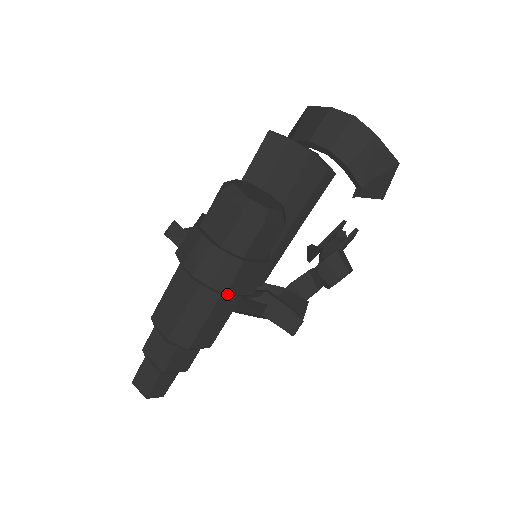
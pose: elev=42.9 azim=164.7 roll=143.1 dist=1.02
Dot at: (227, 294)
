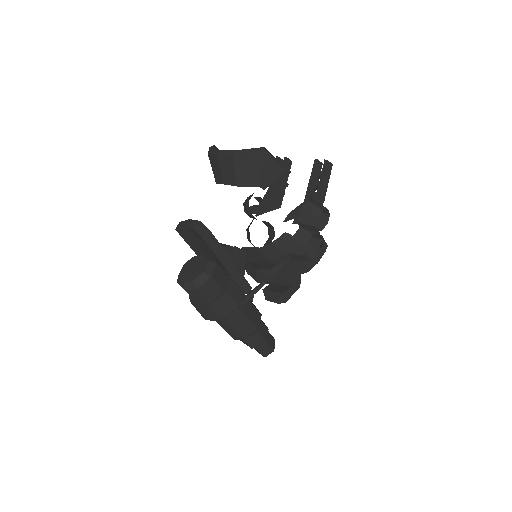
Dot at: occluded
